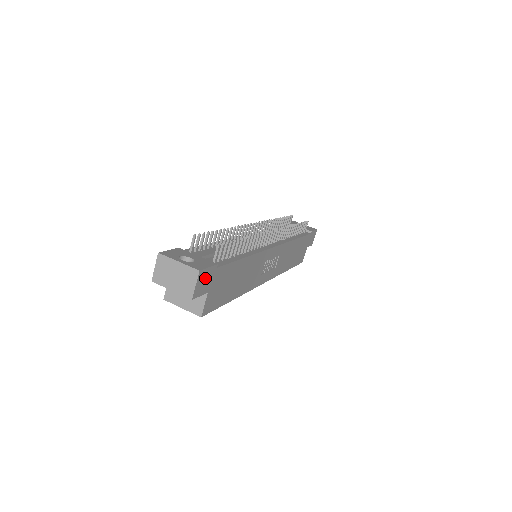
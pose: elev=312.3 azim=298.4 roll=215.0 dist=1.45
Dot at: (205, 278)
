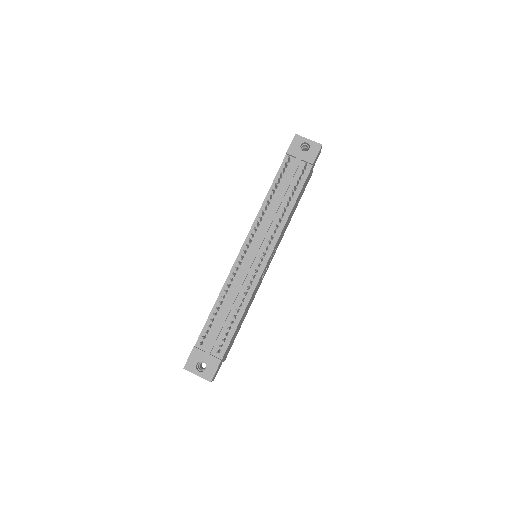
Dot at: (217, 371)
